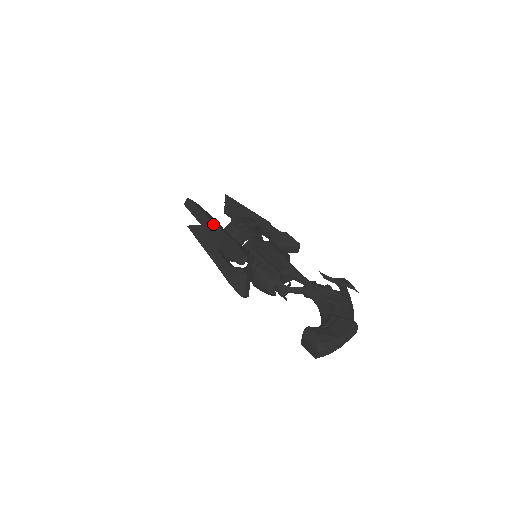
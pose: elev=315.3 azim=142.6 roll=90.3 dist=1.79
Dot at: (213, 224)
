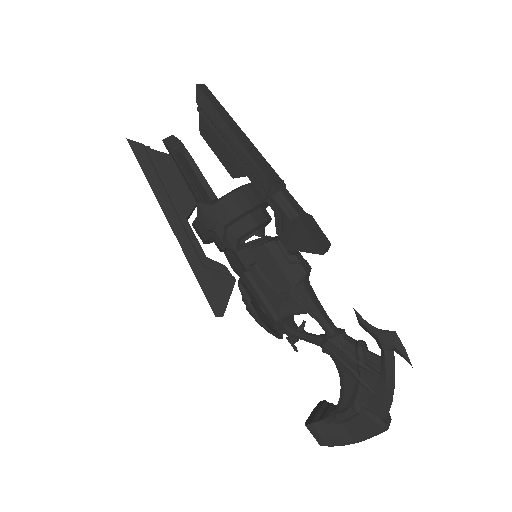
Dot at: occluded
